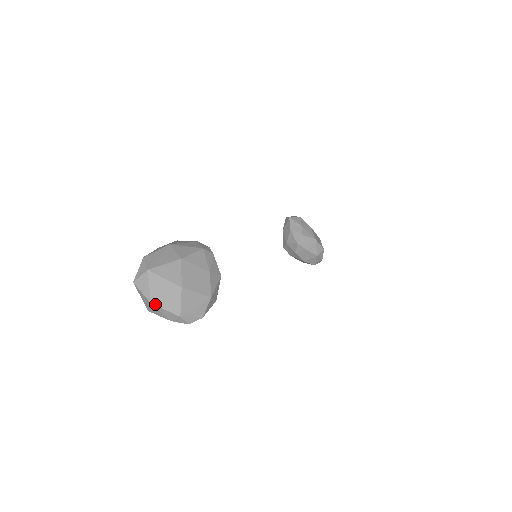
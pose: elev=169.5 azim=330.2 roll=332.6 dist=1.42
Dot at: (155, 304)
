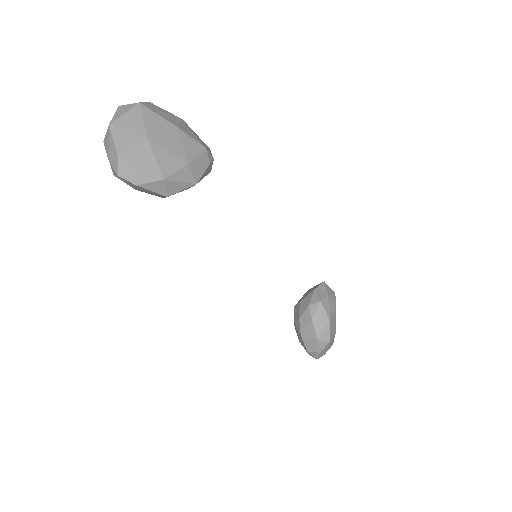
Dot at: (111, 128)
